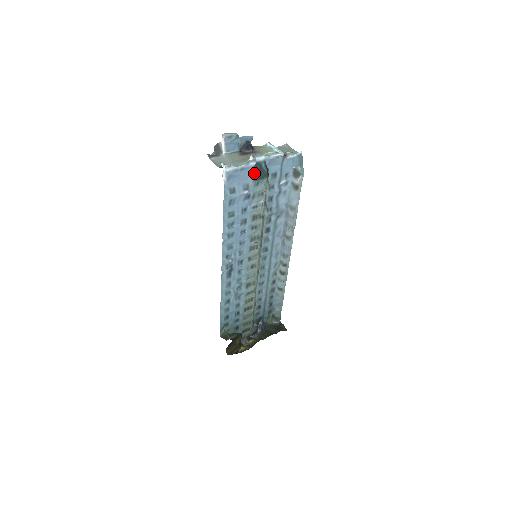
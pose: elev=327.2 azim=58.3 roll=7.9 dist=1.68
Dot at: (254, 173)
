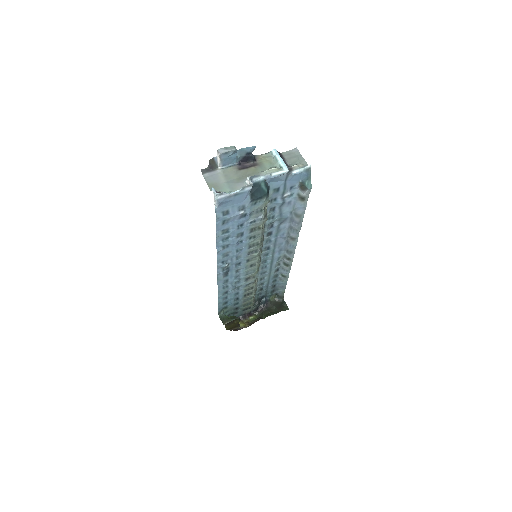
Dot at: (251, 194)
